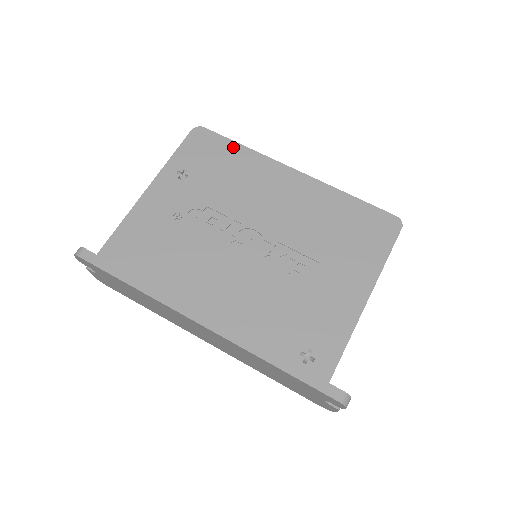
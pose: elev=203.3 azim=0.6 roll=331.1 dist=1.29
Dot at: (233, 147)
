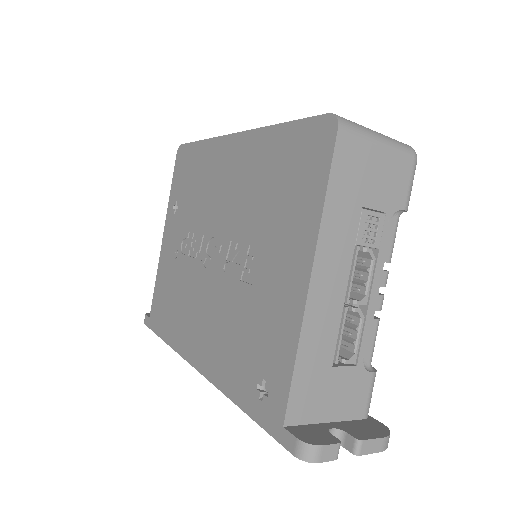
Dot at: (197, 149)
